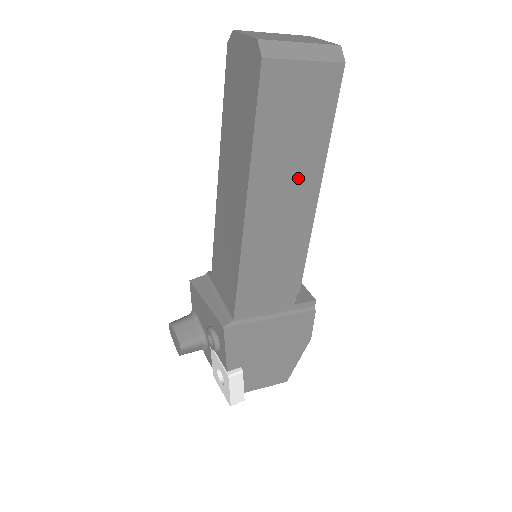
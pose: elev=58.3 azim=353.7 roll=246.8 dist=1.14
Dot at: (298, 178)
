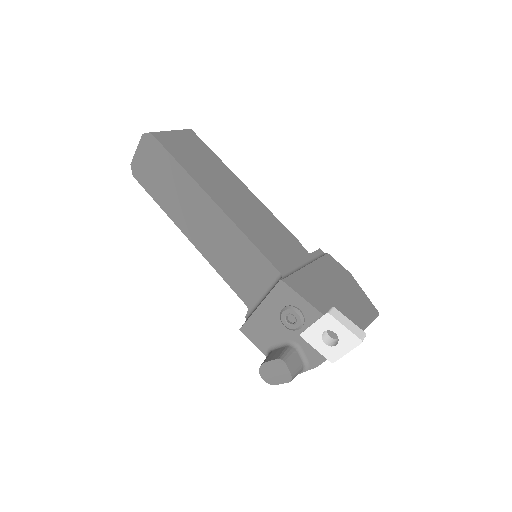
Dot at: (223, 178)
